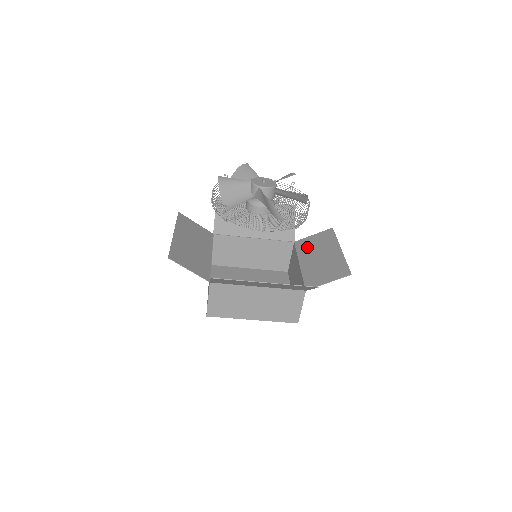
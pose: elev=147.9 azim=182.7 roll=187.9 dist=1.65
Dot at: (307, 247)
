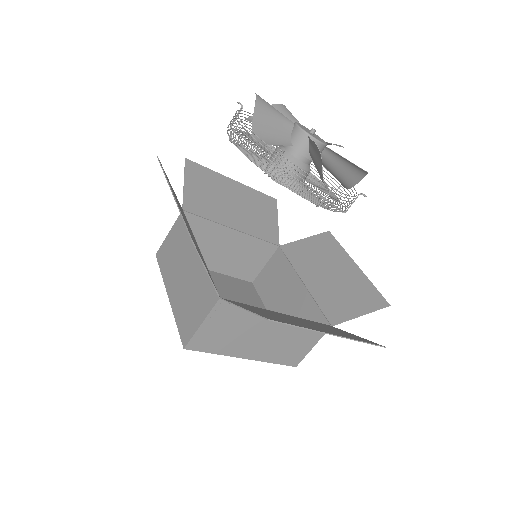
Dot at: (323, 325)
